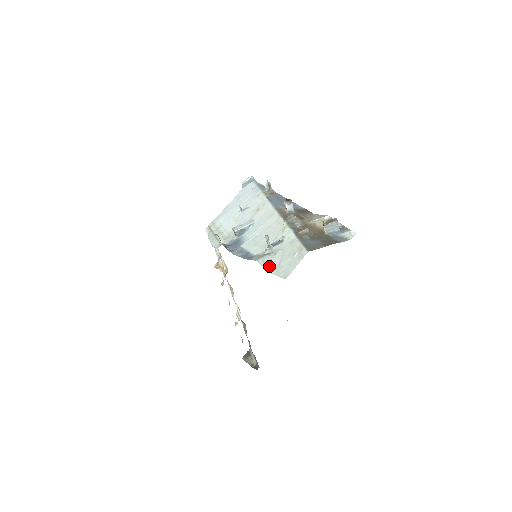
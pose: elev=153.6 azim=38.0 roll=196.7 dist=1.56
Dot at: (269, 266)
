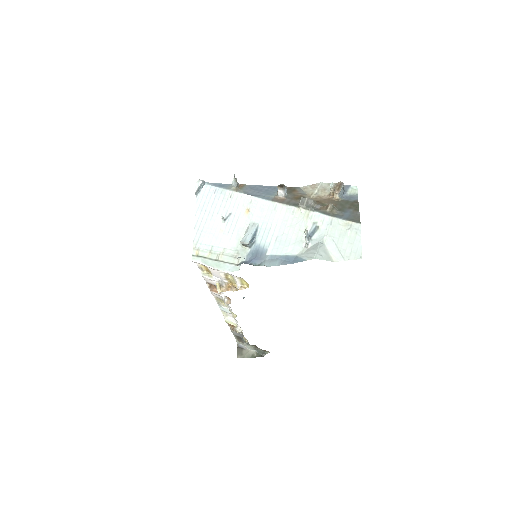
Dot at: (329, 256)
